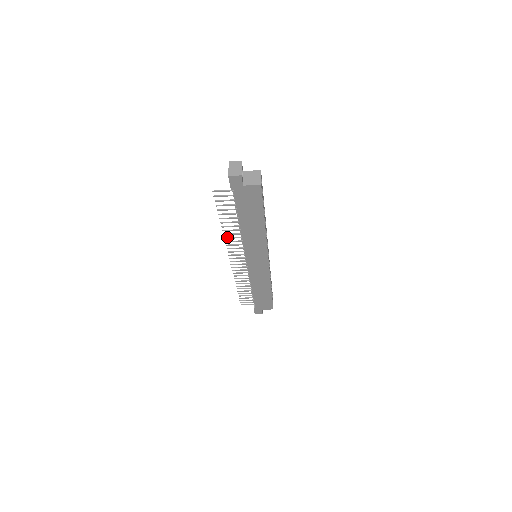
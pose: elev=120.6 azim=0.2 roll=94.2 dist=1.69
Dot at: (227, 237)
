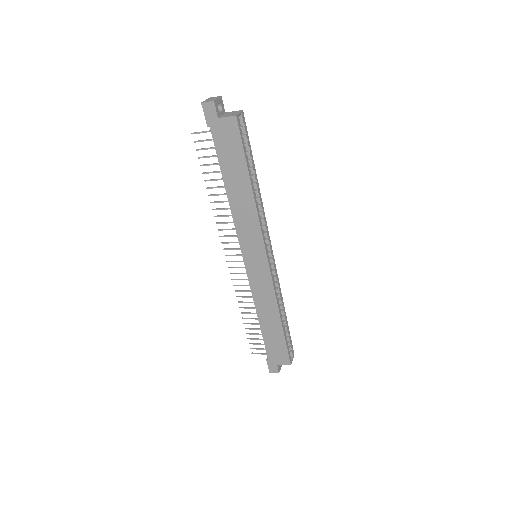
Dot at: (217, 215)
